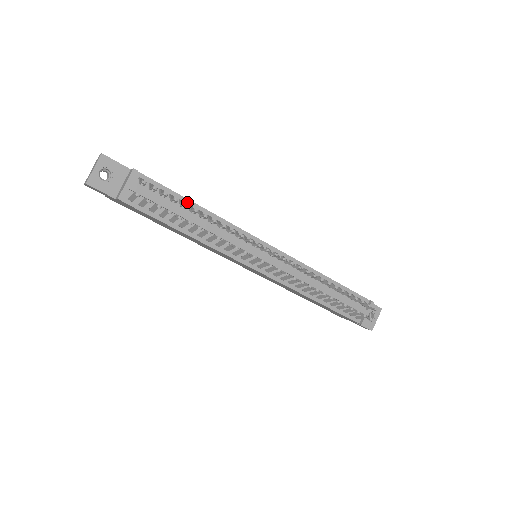
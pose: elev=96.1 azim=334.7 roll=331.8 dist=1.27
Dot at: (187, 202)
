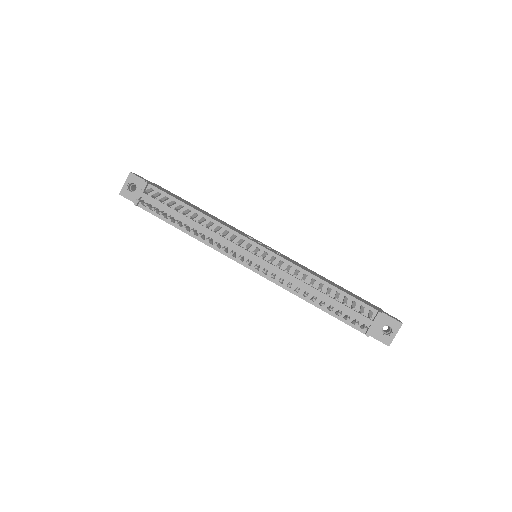
Dot at: (186, 207)
